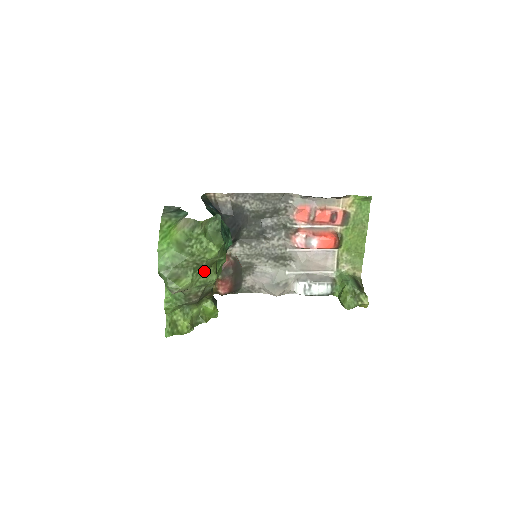
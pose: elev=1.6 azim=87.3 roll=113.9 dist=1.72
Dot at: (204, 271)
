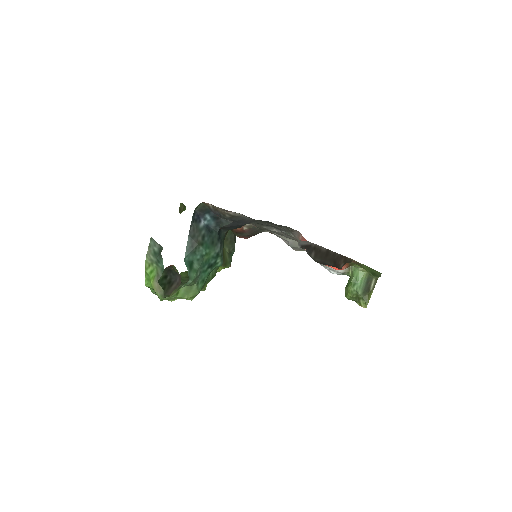
Dot at: occluded
